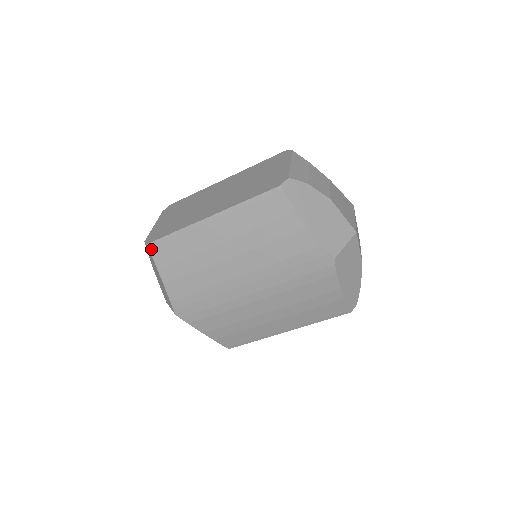
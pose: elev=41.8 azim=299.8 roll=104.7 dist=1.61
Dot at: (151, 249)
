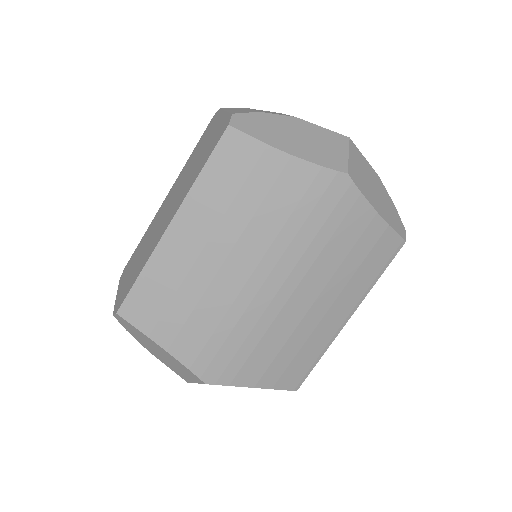
Dot at: (125, 316)
